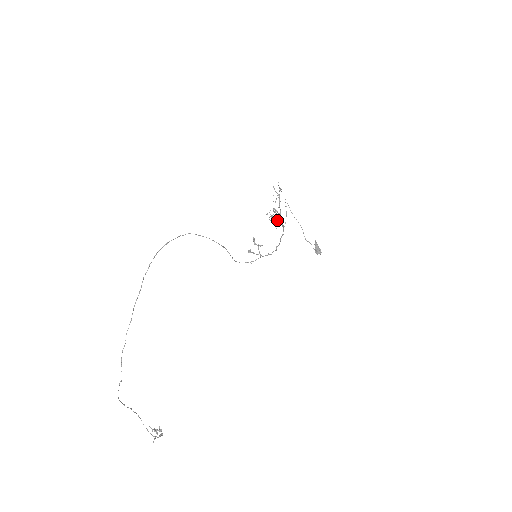
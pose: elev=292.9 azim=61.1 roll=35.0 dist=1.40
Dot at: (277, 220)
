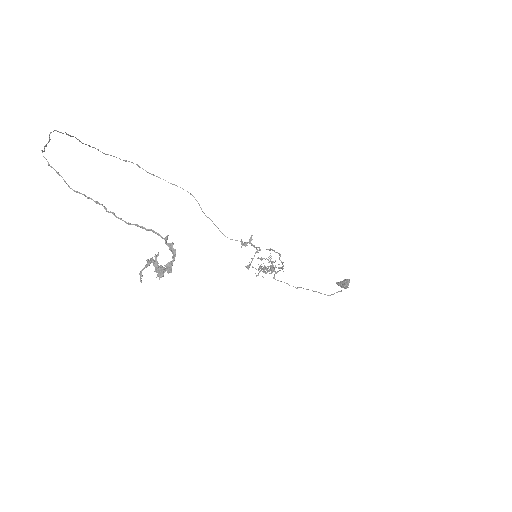
Dot at: (271, 270)
